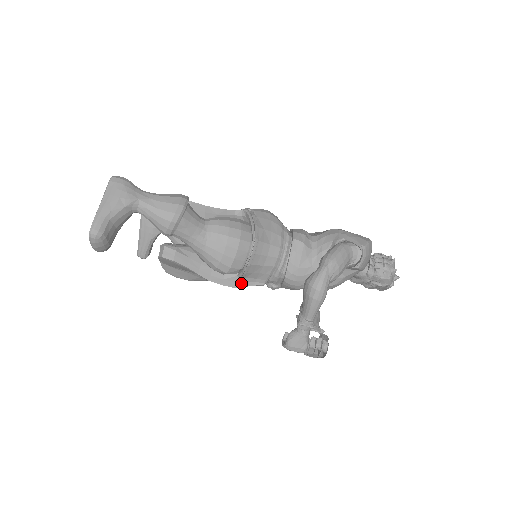
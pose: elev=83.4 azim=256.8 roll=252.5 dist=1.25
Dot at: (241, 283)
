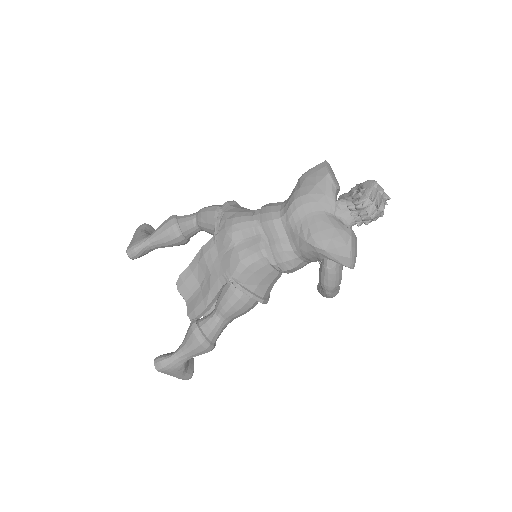
Dot at: occluded
